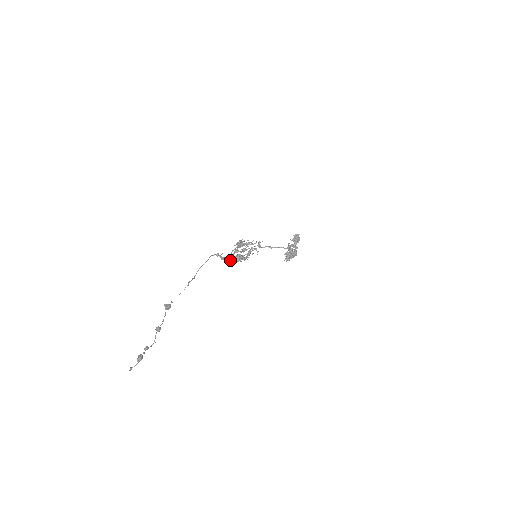
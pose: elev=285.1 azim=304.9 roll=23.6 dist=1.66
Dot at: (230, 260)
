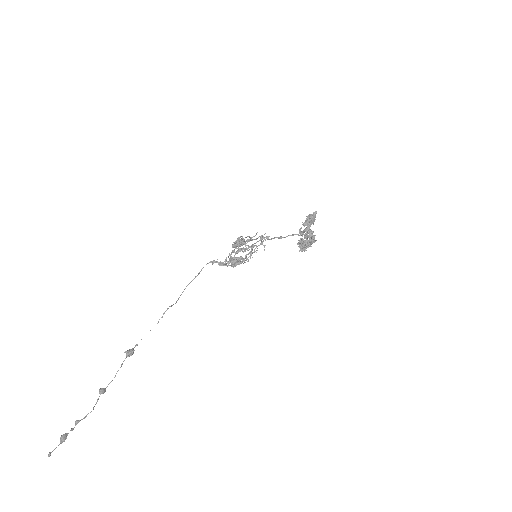
Dot at: (228, 265)
